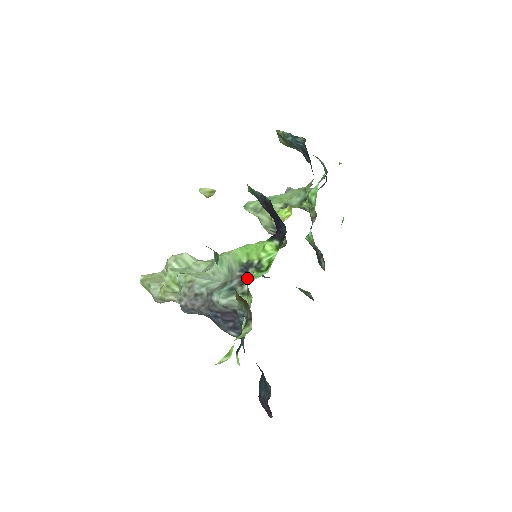
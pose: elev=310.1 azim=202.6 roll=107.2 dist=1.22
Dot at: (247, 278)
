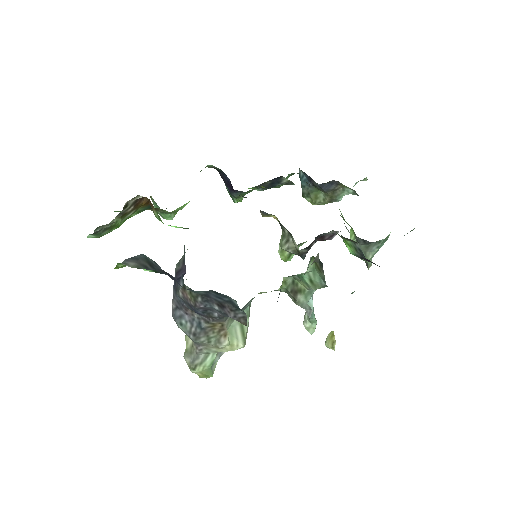
Dot at: occluded
